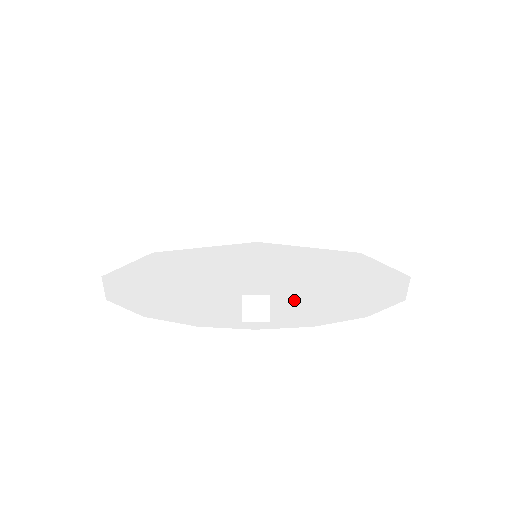
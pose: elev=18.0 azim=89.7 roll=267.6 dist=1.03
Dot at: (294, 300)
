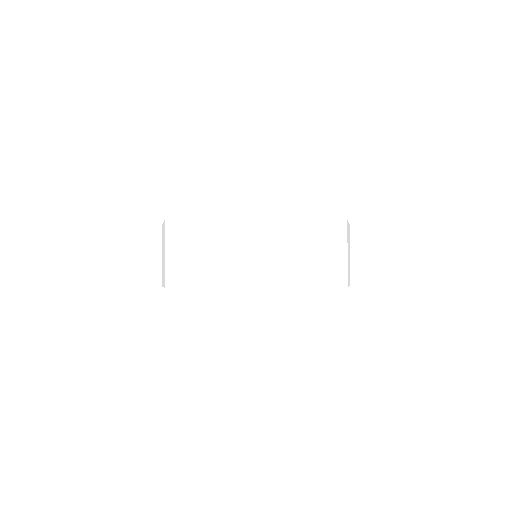
Dot at: occluded
